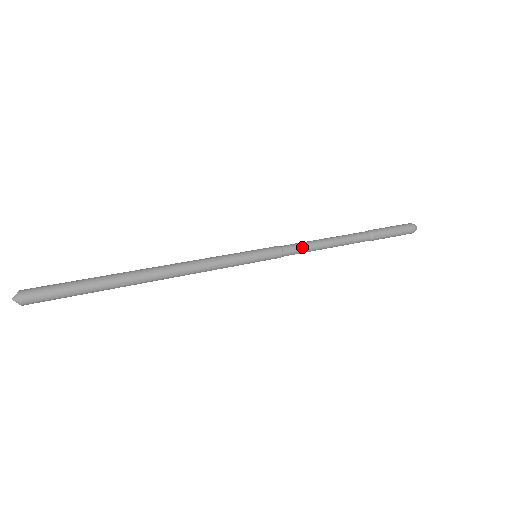
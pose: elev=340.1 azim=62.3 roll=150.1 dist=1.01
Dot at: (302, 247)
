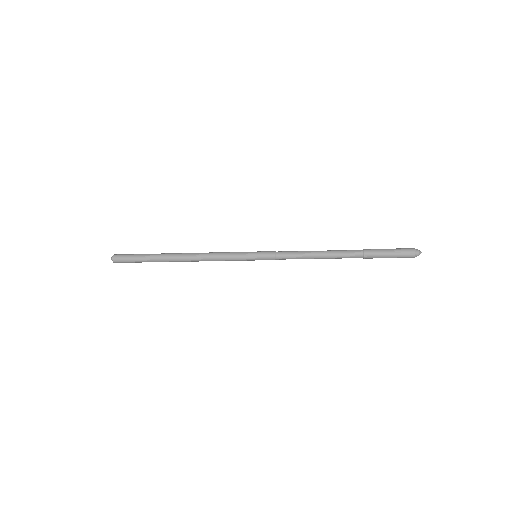
Dot at: (293, 252)
